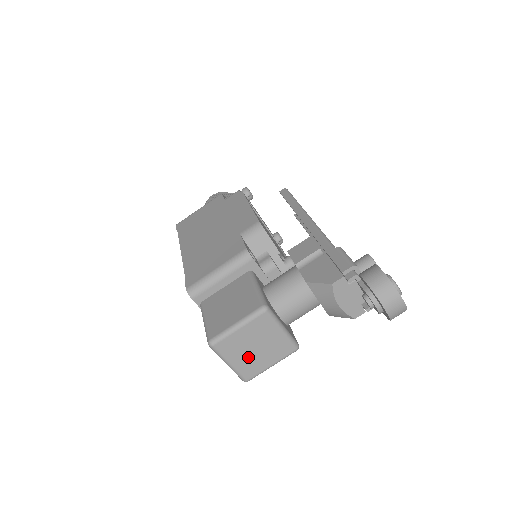
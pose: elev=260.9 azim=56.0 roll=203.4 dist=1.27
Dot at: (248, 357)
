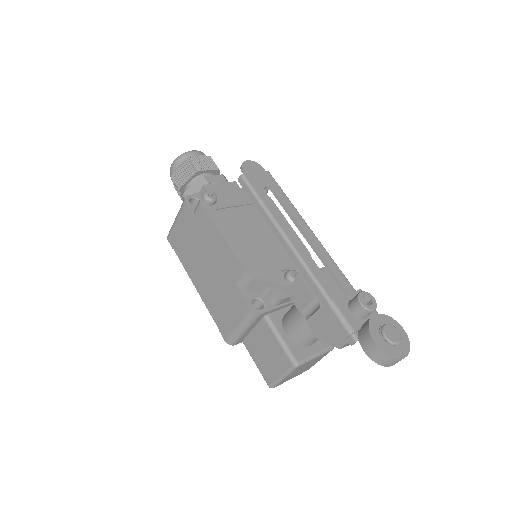
Dot at: (301, 371)
